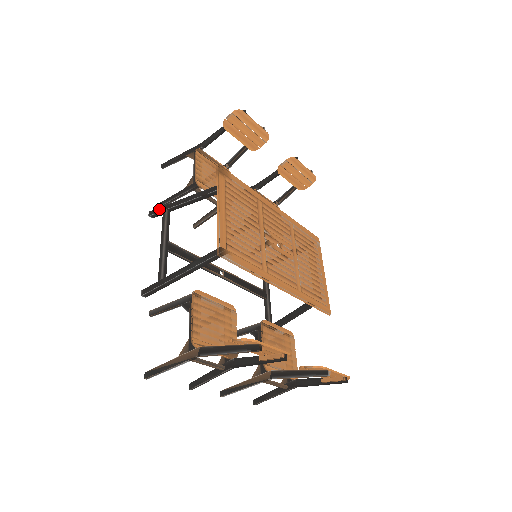
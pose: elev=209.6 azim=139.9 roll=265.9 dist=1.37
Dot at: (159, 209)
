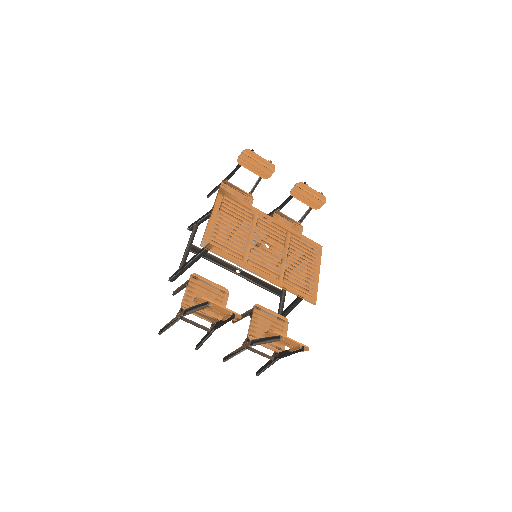
Dot at: (193, 224)
